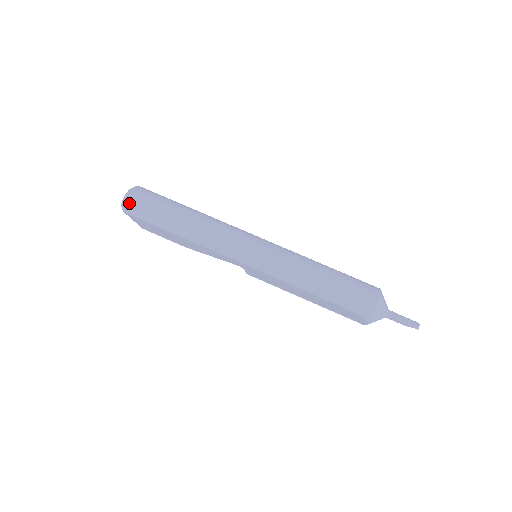
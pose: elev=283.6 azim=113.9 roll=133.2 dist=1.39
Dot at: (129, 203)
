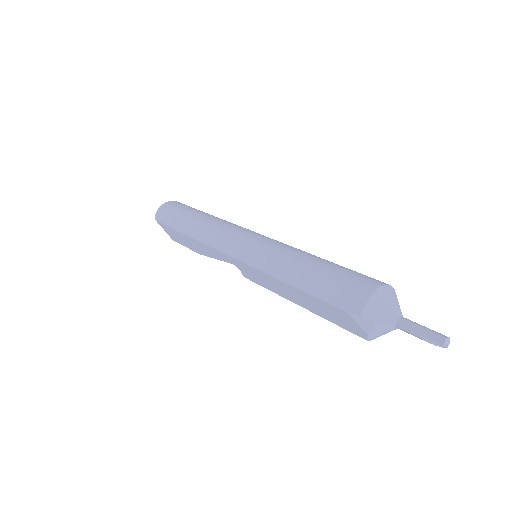
Dot at: (160, 211)
